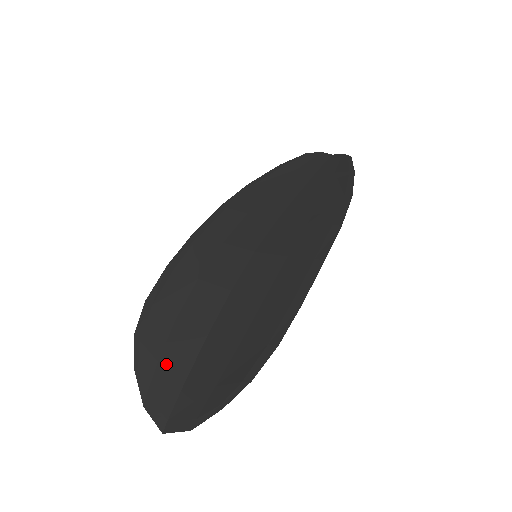
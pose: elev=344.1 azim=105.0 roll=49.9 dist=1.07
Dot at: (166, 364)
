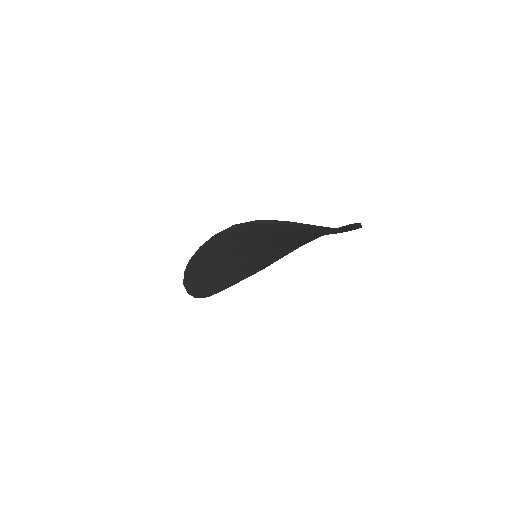
Dot at: occluded
